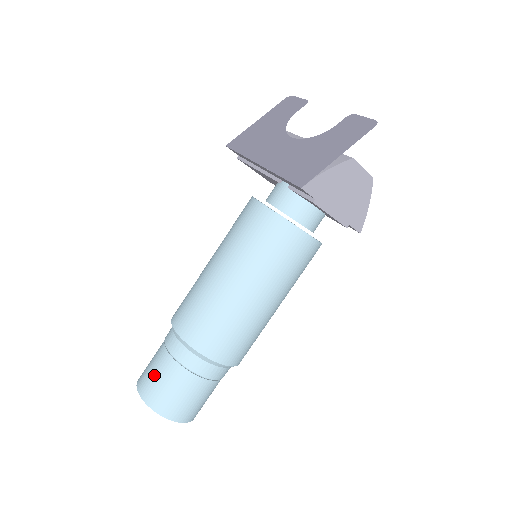
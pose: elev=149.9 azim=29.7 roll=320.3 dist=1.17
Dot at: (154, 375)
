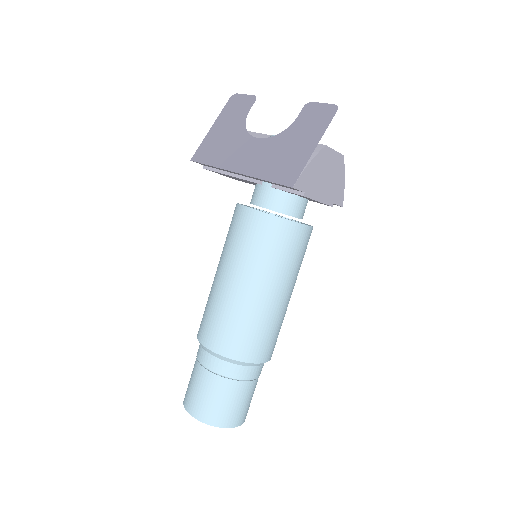
Dot at: (201, 395)
